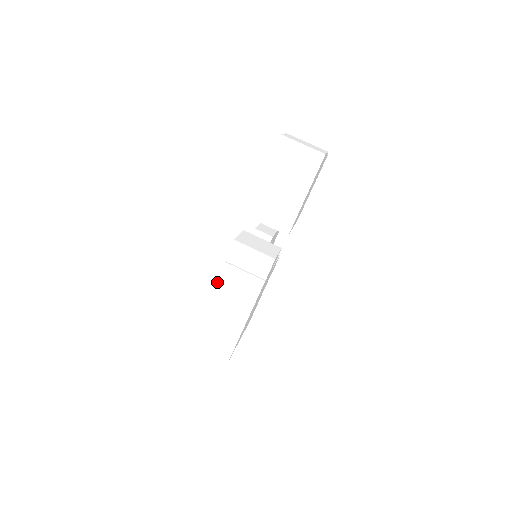
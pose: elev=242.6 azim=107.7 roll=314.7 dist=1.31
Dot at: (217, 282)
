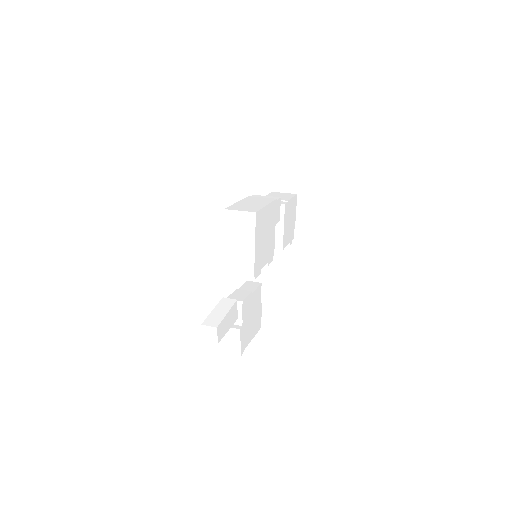
Dot at: (244, 199)
